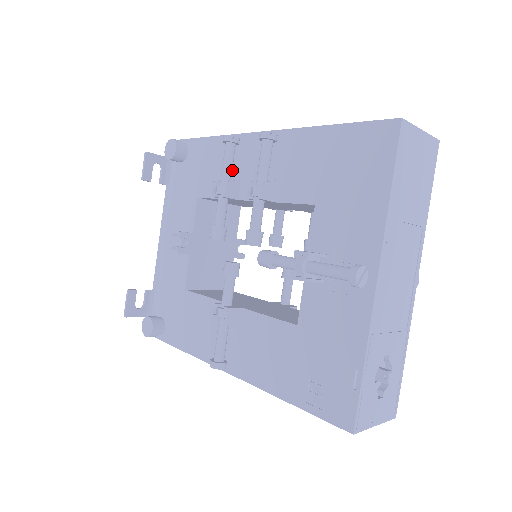
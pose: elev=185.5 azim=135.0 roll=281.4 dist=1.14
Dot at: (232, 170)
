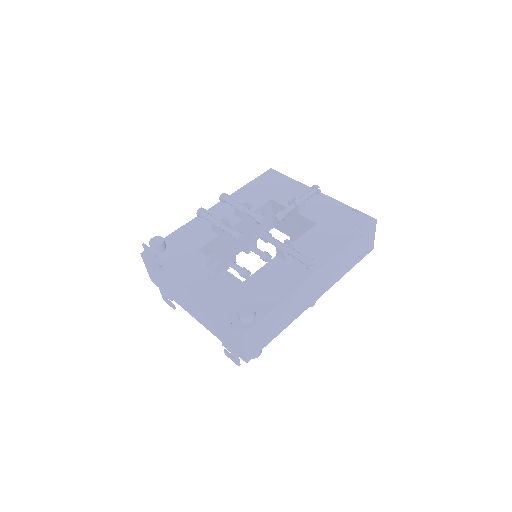
Dot at: (211, 225)
